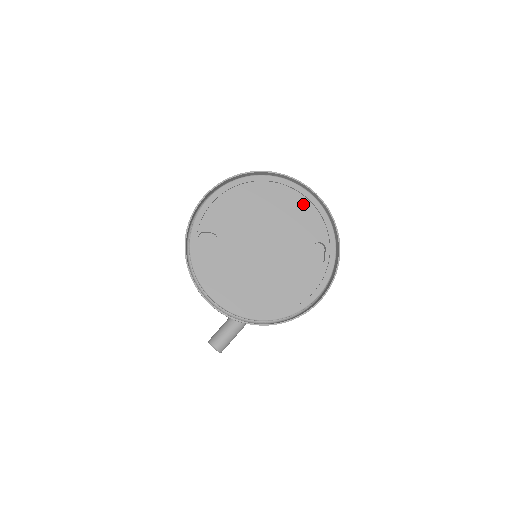
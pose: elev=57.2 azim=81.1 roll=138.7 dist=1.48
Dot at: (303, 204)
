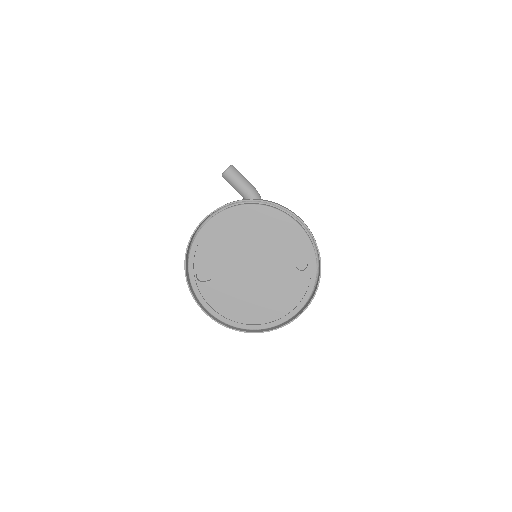
Dot at: (275, 222)
